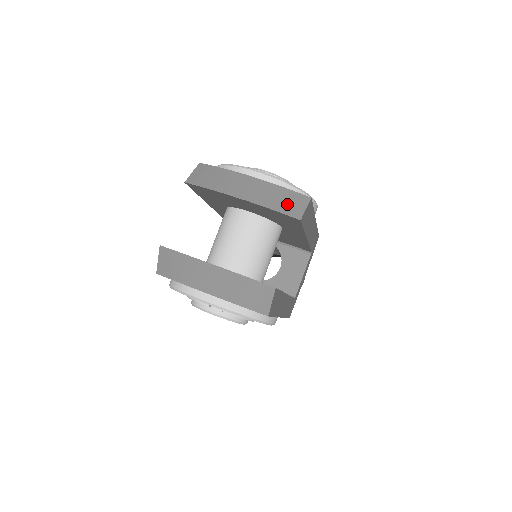
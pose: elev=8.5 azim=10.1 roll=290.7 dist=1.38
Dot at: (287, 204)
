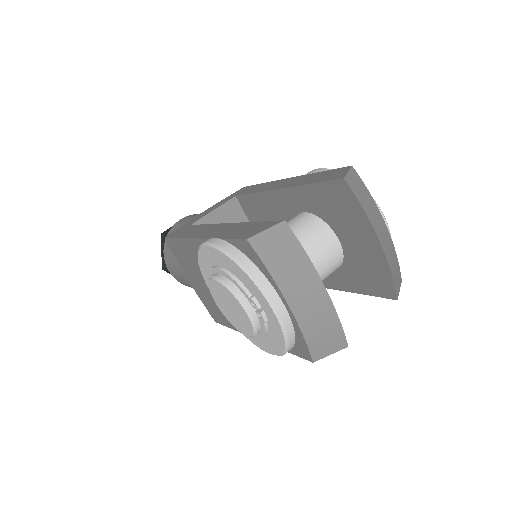
Dot at: (397, 277)
